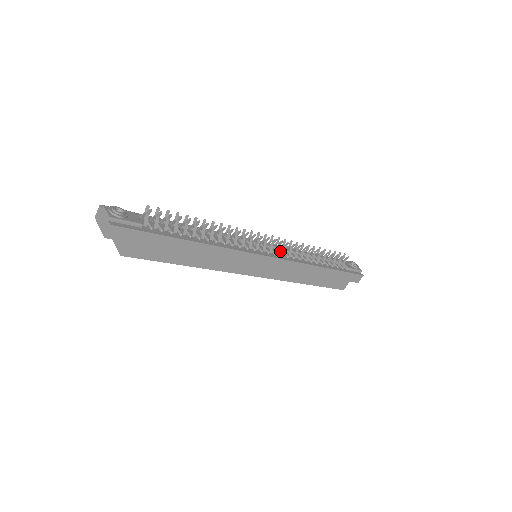
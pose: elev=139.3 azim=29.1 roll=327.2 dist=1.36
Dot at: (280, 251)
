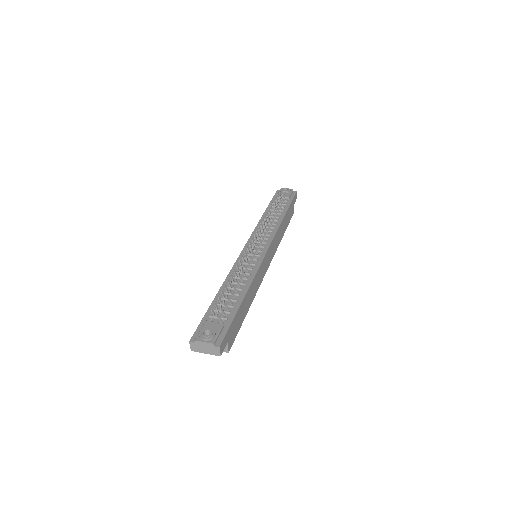
Dot at: occluded
